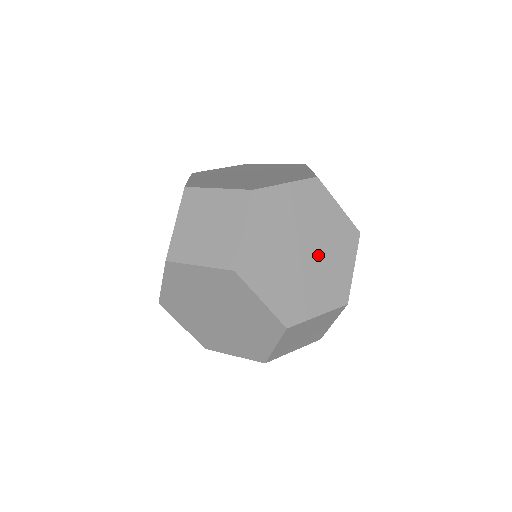
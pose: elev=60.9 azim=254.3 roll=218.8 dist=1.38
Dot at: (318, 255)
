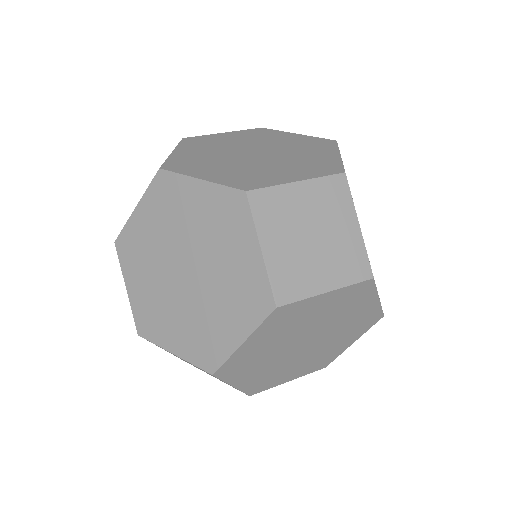
Dot at: (326, 330)
